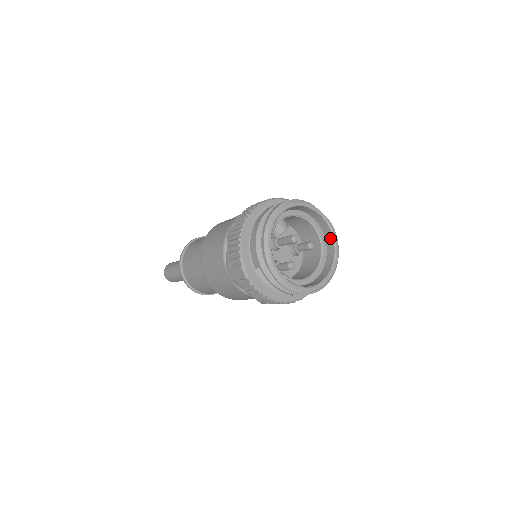
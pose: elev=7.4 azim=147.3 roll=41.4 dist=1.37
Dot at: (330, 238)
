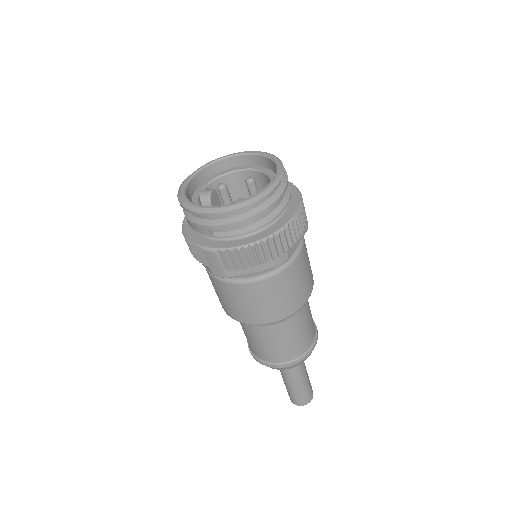
Dot at: (259, 159)
